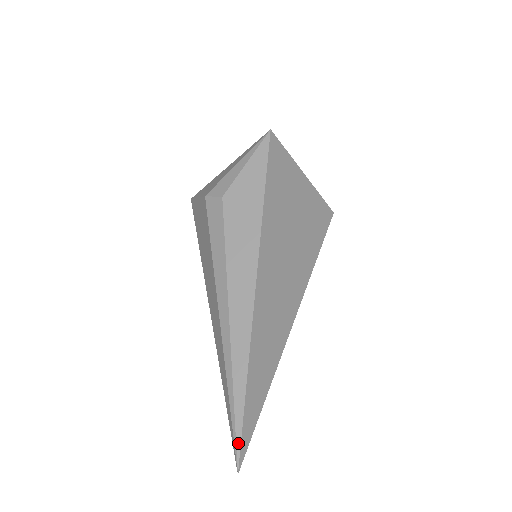
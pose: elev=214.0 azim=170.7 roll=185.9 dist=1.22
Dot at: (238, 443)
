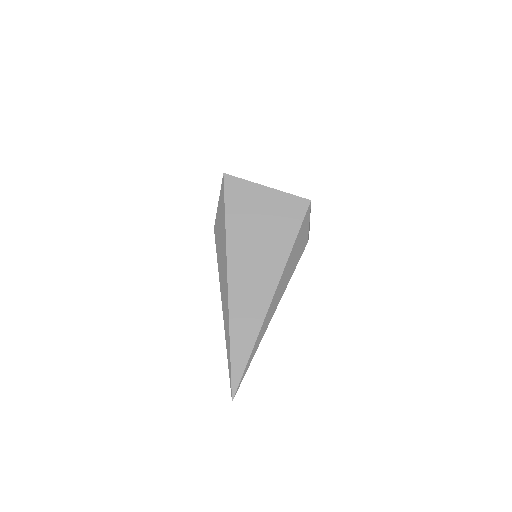
Dot at: (230, 383)
